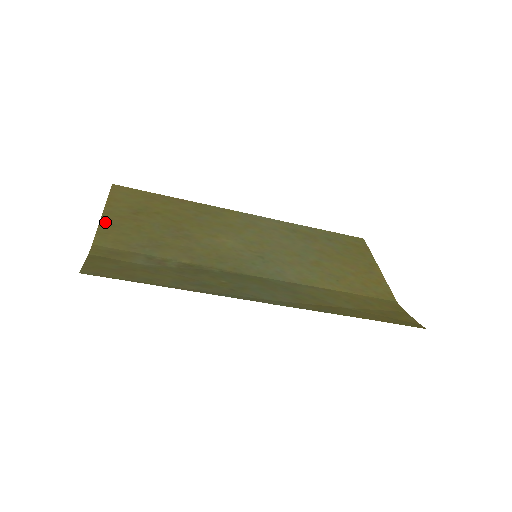
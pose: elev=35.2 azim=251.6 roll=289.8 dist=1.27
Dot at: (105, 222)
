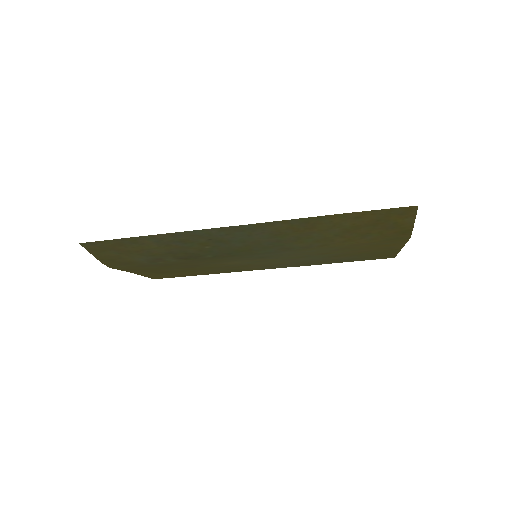
Dot at: (130, 271)
